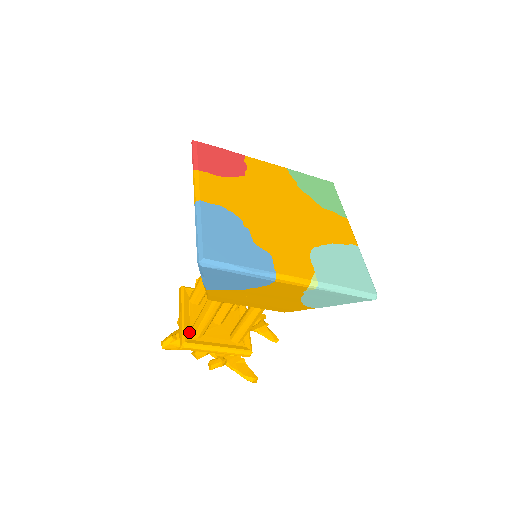
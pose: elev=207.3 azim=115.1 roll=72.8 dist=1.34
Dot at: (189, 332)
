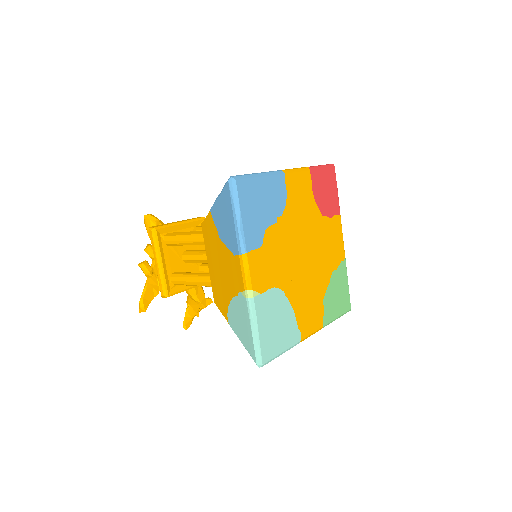
Dot at: (167, 232)
